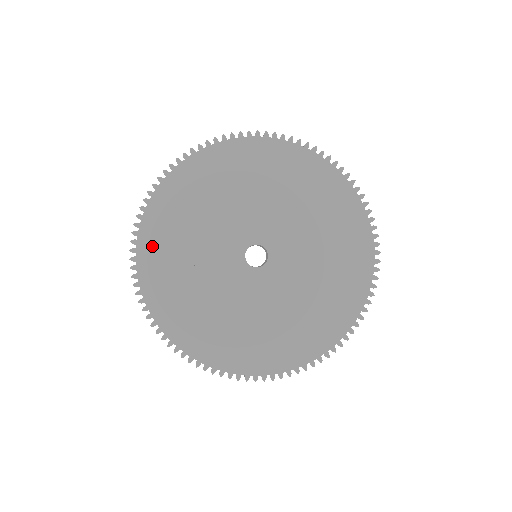
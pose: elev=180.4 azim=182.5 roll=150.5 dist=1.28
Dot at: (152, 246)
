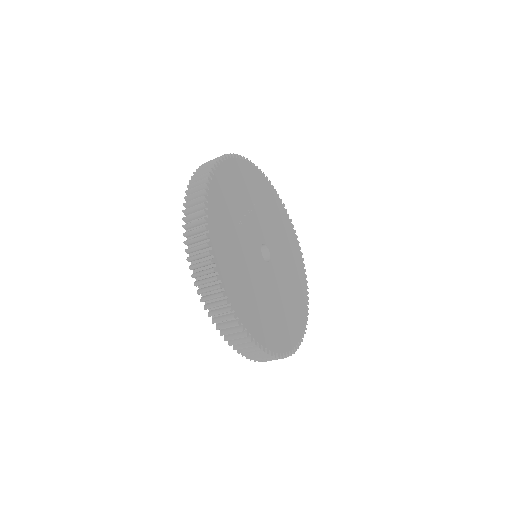
Dot at: (223, 182)
